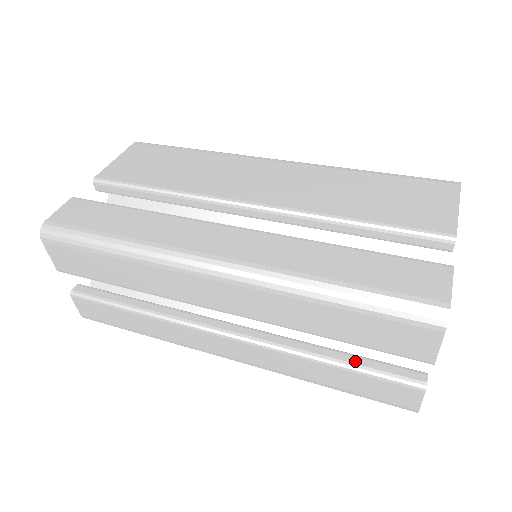
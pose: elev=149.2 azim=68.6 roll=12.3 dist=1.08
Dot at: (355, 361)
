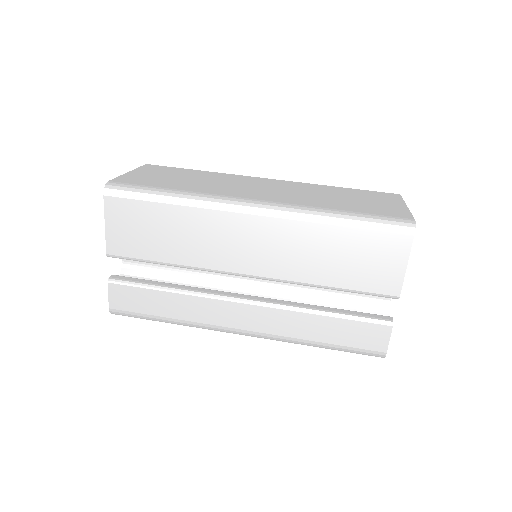
Dot at: occluded
